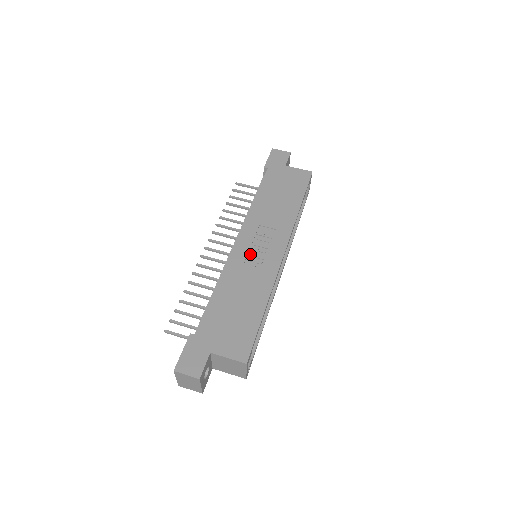
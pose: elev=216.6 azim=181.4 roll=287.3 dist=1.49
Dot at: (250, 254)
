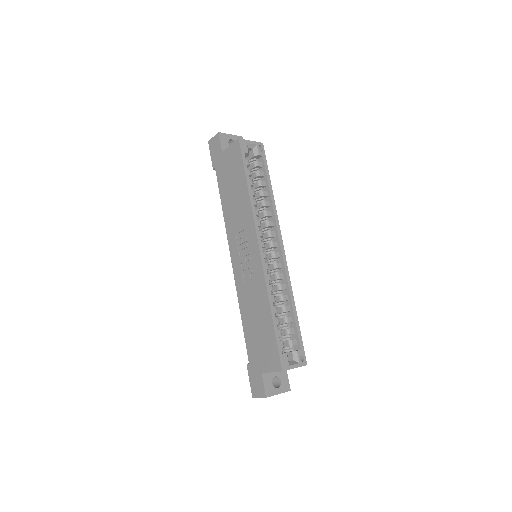
Dot at: (243, 268)
